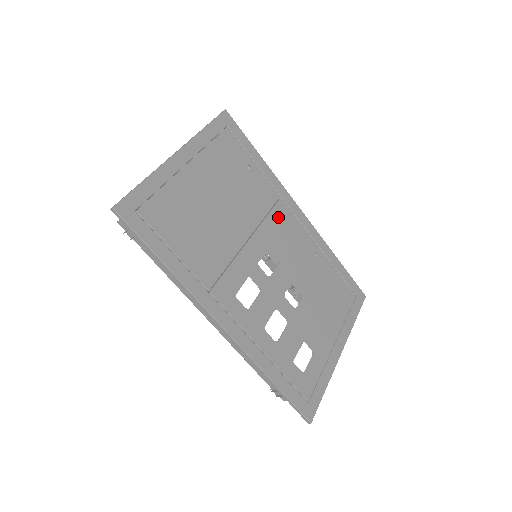
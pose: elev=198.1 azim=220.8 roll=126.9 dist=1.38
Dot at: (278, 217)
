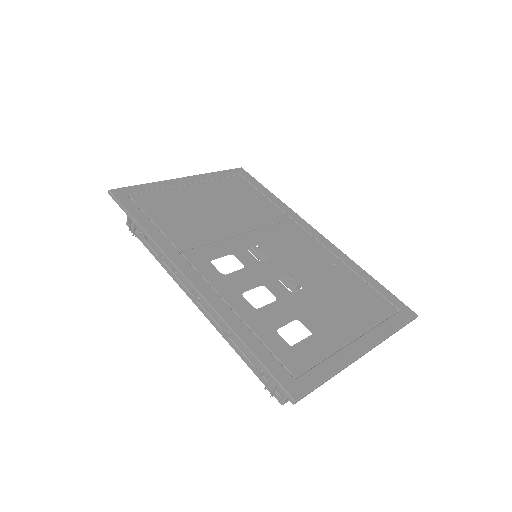
Dot at: (284, 229)
